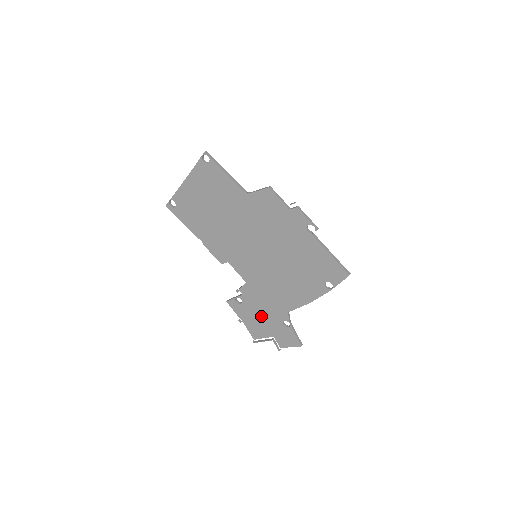
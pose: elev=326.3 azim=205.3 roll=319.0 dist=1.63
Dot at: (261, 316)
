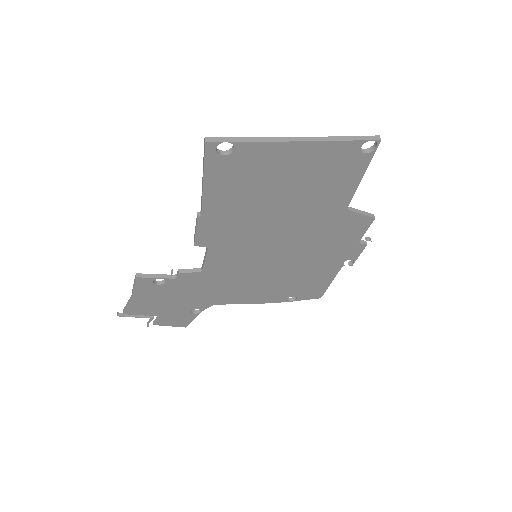
Dot at: (172, 300)
